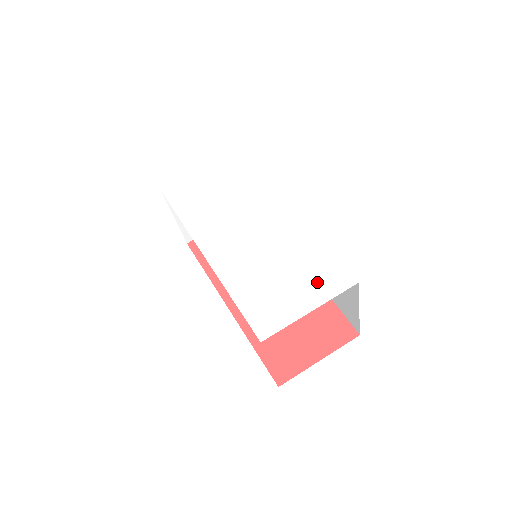
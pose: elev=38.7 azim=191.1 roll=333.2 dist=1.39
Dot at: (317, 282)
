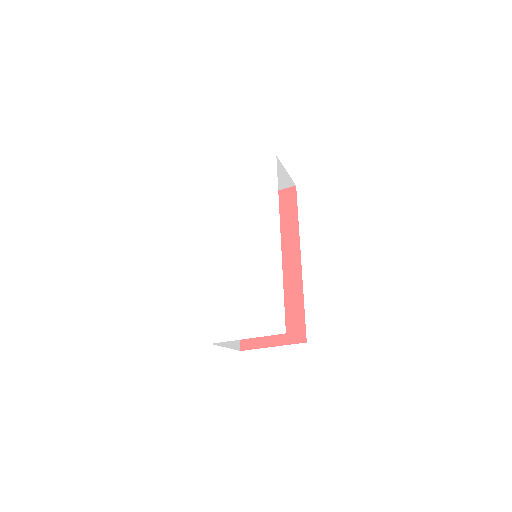
Dot at: (262, 318)
